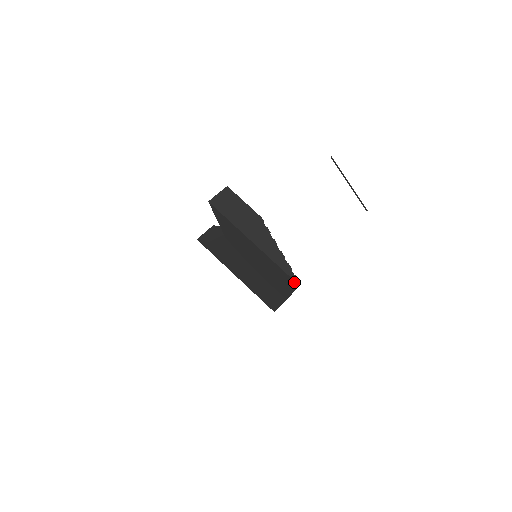
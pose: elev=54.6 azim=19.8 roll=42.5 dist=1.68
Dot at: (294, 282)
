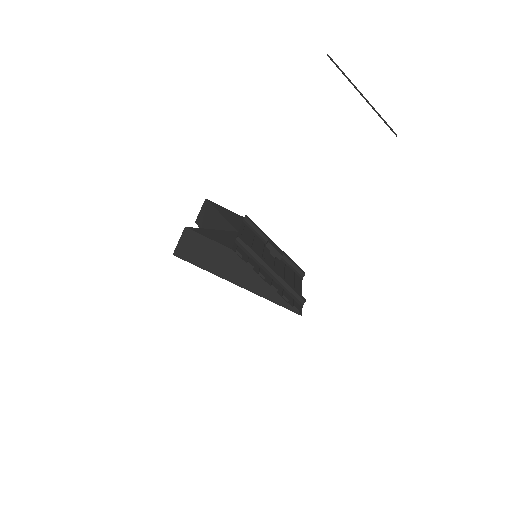
Dot at: (295, 311)
